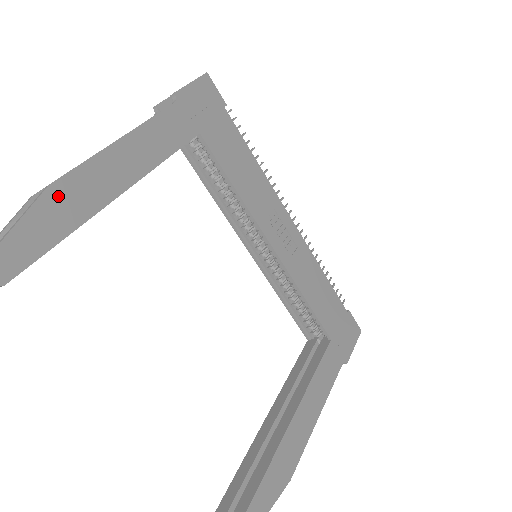
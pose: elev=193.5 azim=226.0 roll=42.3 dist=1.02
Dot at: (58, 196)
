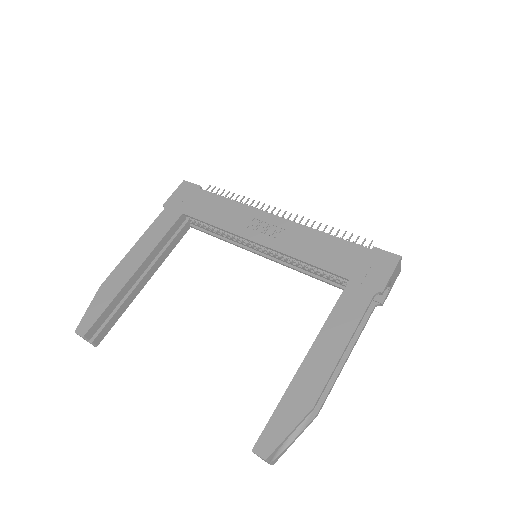
Dot at: (104, 289)
